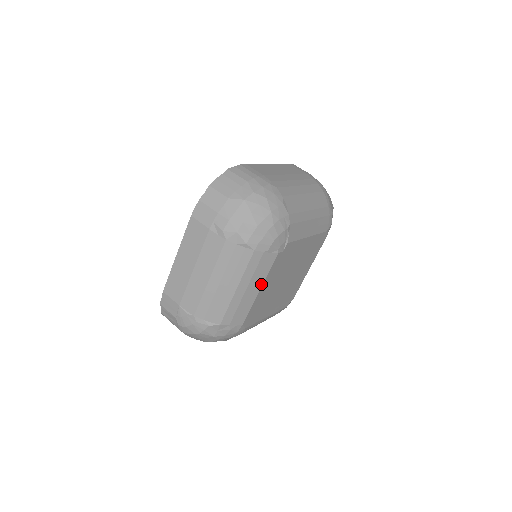
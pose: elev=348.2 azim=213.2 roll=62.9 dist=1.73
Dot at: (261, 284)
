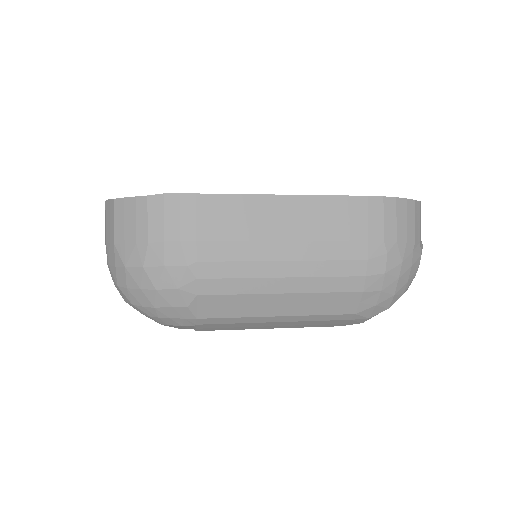
Dot at: occluded
